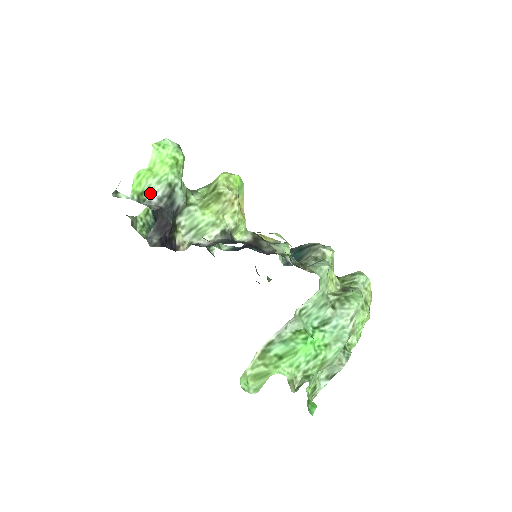
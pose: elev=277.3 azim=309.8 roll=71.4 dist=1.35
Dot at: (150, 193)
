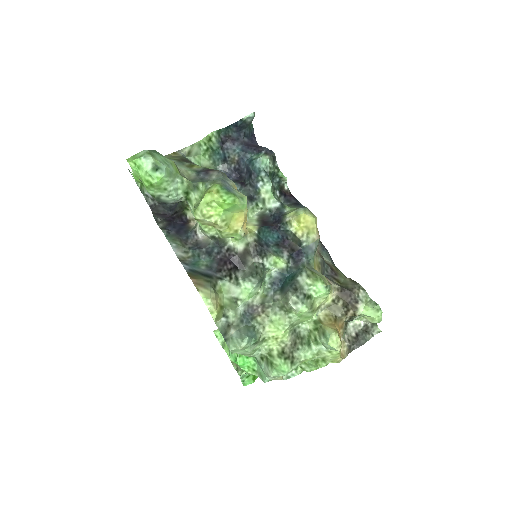
Dot at: occluded
